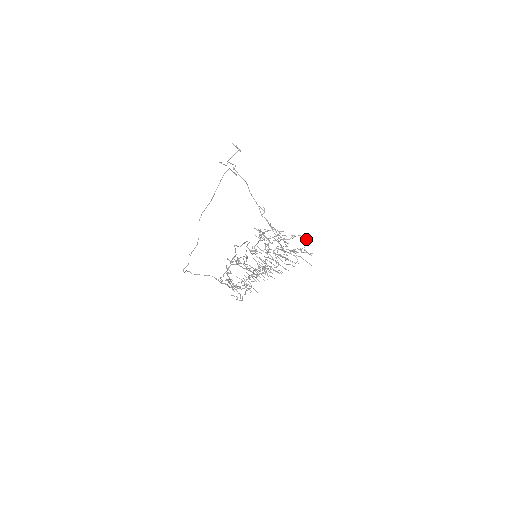
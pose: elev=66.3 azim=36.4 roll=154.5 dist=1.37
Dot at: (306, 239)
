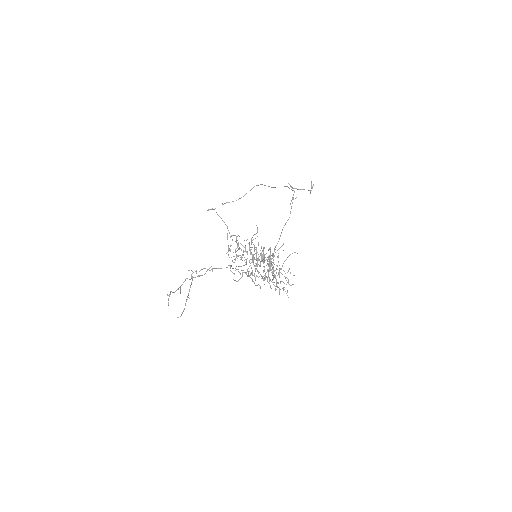
Dot at: (287, 291)
